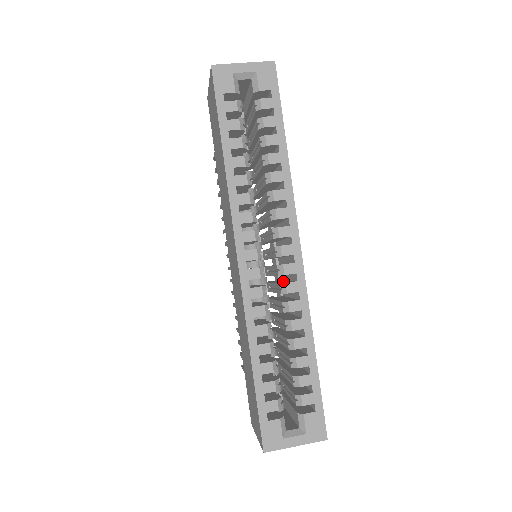
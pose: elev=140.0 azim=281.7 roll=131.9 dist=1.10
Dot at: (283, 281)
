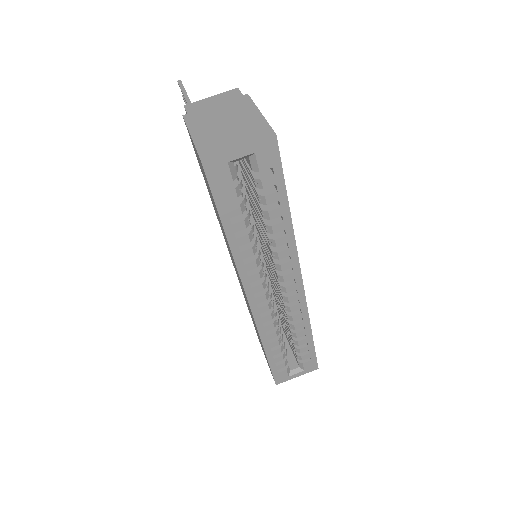
Dot at: occluded
